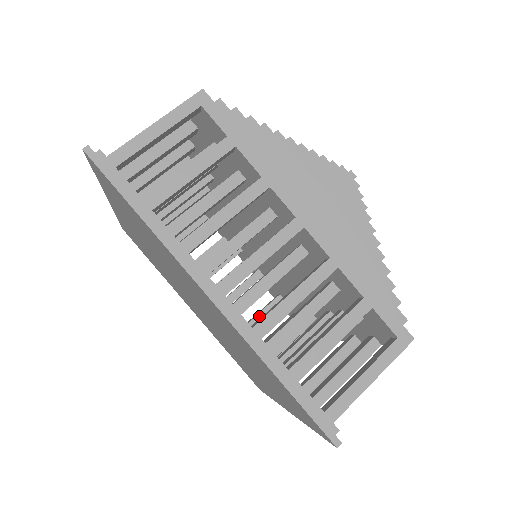
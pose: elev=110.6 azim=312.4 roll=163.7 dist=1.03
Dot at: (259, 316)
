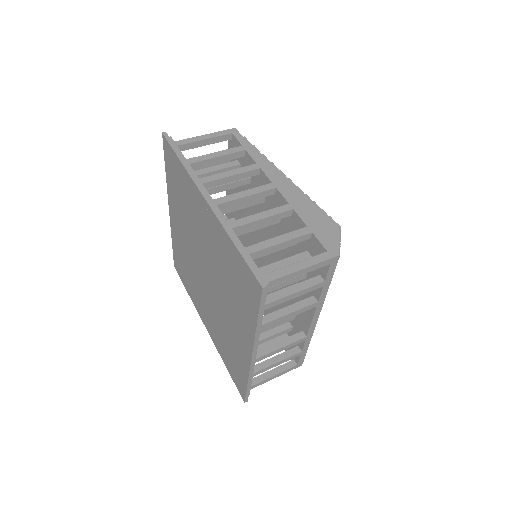
Dot at: occluded
